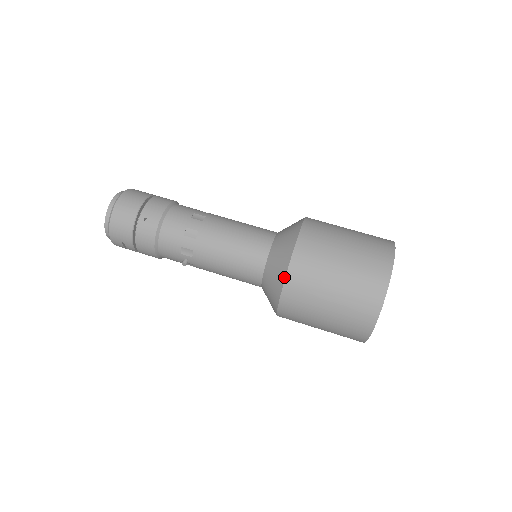
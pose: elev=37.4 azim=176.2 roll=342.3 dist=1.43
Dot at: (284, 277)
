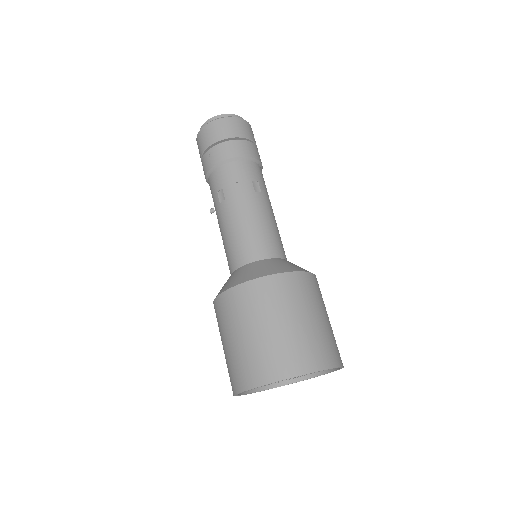
Dot at: (217, 295)
